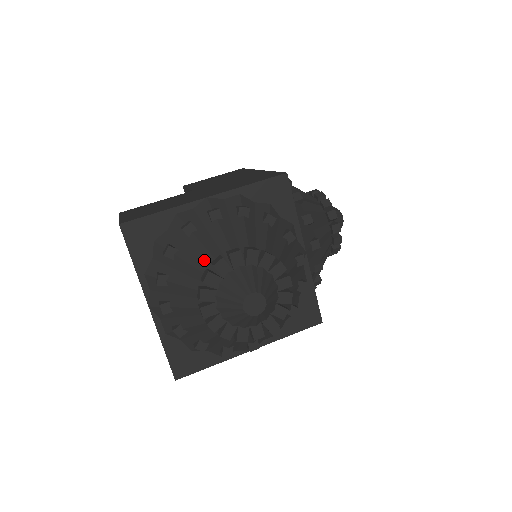
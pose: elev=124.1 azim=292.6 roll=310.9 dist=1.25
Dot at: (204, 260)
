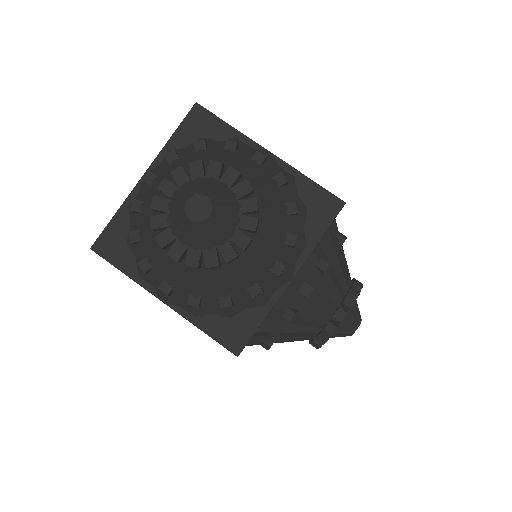
Dot at: occluded
